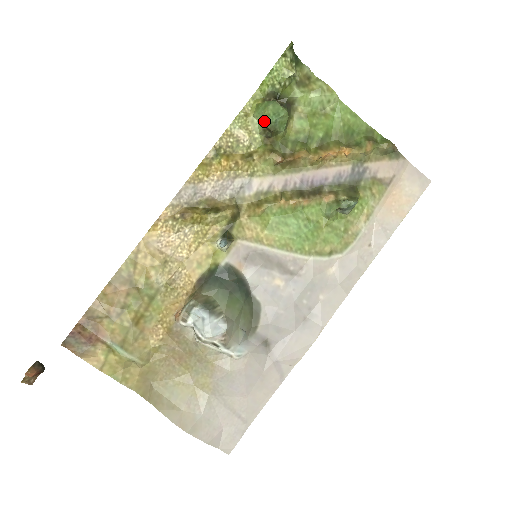
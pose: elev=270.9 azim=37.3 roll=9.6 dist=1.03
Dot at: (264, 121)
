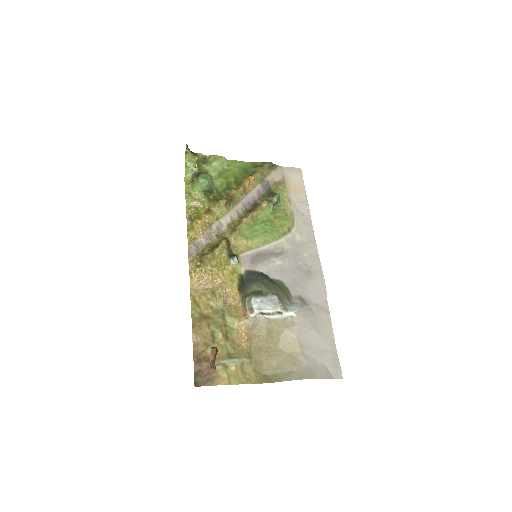
Dot at: (202, 188)
